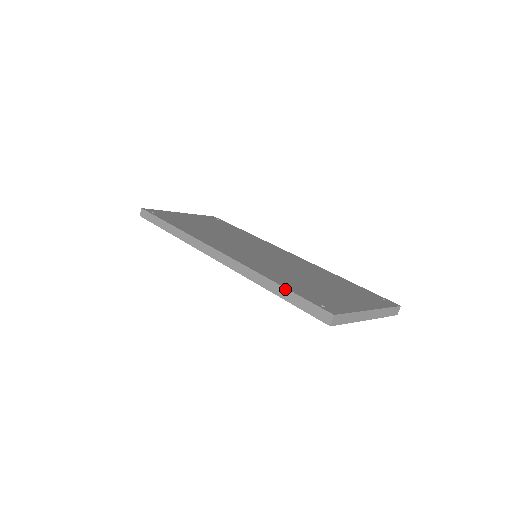
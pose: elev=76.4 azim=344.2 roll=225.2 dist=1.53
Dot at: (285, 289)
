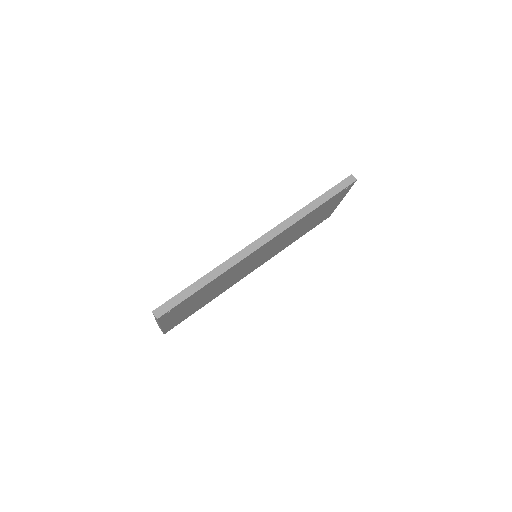
Dot at: (321, 196)
